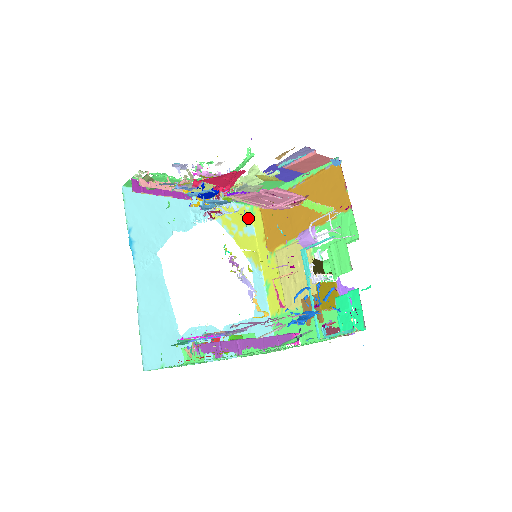
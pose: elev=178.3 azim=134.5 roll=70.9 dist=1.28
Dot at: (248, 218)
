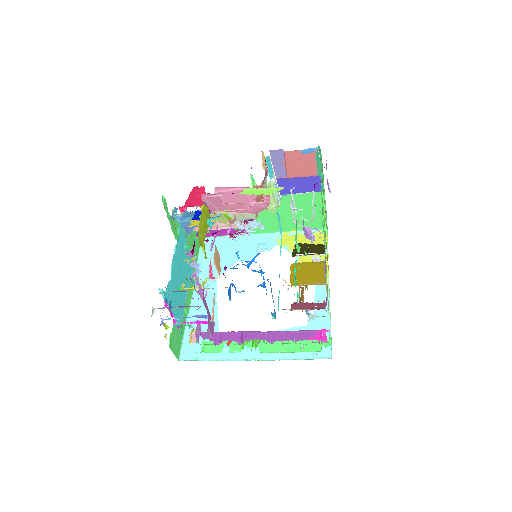
Dot at: (322, 240)
